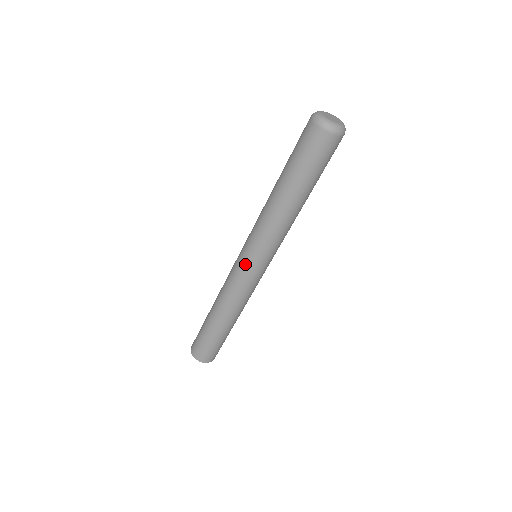
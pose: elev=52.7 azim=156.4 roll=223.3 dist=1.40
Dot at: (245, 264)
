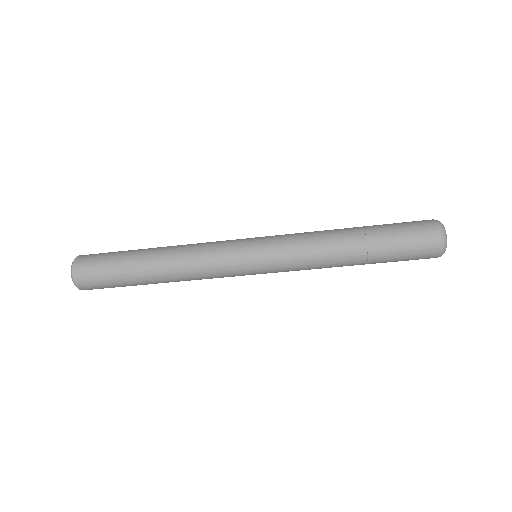
Dot at: (248, 260)
